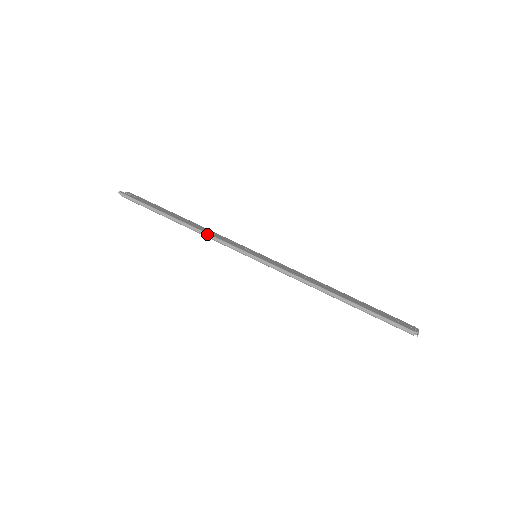
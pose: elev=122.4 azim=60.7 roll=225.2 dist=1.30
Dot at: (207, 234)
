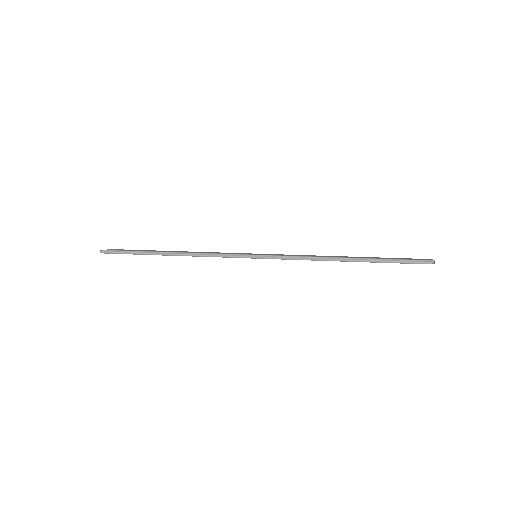
Dot at: (202, 254)
